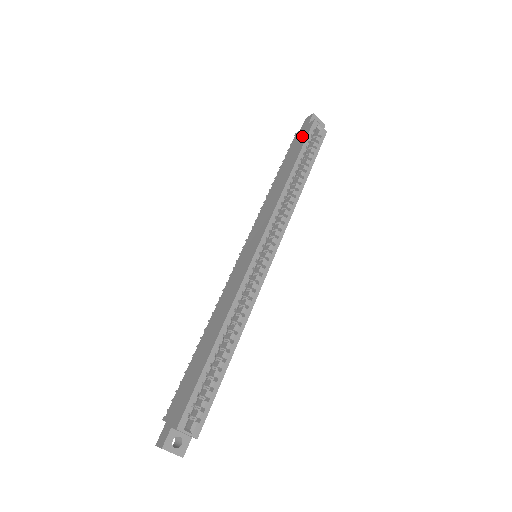
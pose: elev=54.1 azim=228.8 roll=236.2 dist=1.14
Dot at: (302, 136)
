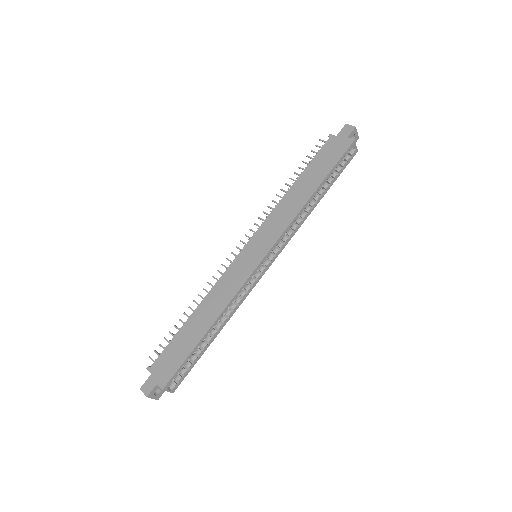
Dot at: (337, 150)
